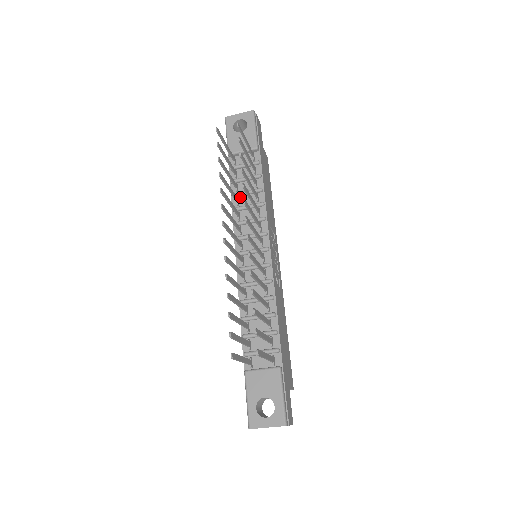
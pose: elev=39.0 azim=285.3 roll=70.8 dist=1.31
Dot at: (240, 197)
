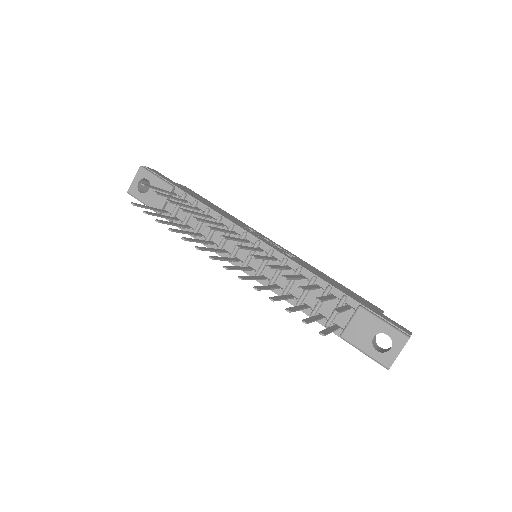
Dot at: (200, 231)
